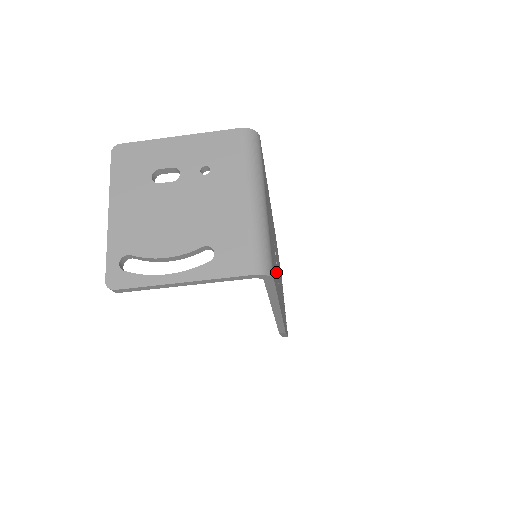
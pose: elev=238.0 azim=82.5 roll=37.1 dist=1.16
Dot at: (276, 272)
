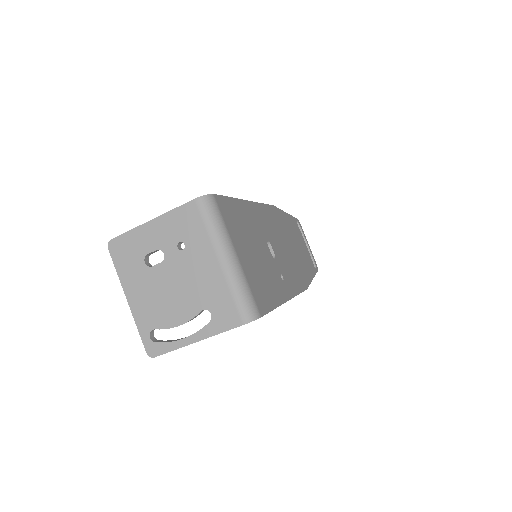
Dot at: (273, 276)
